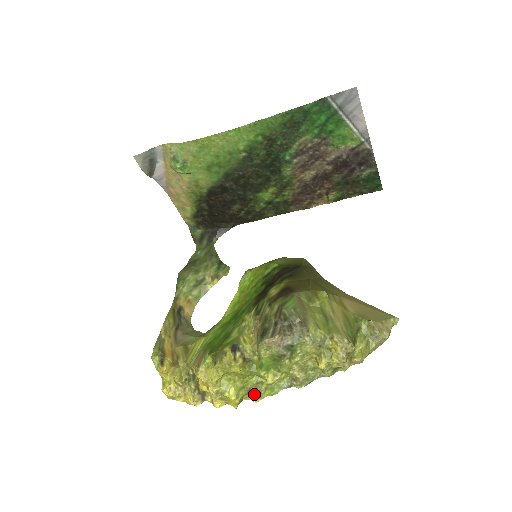
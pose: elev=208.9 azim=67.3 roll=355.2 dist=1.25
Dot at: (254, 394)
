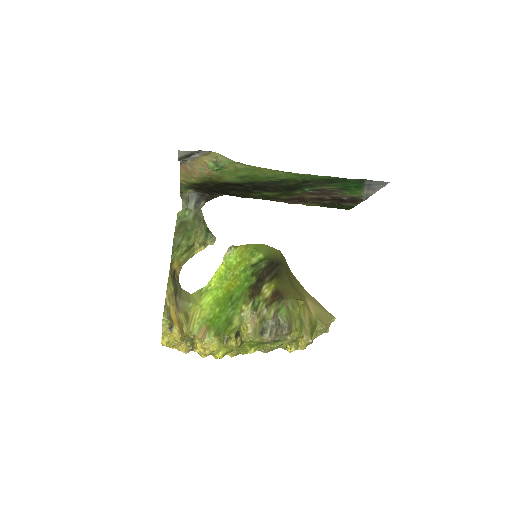
Dot at: (233, 354)
